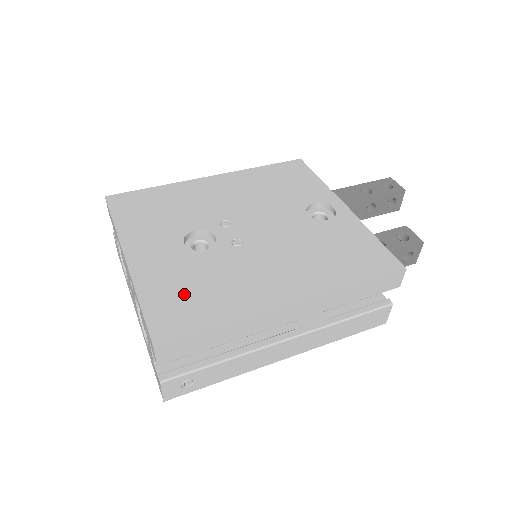
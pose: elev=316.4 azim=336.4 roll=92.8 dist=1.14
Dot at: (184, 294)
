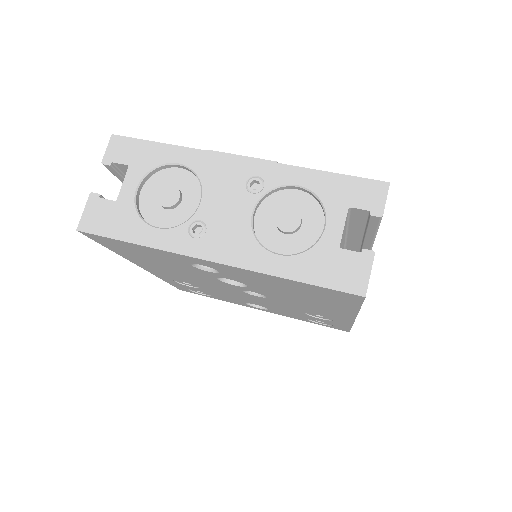
Dot at: occluded
